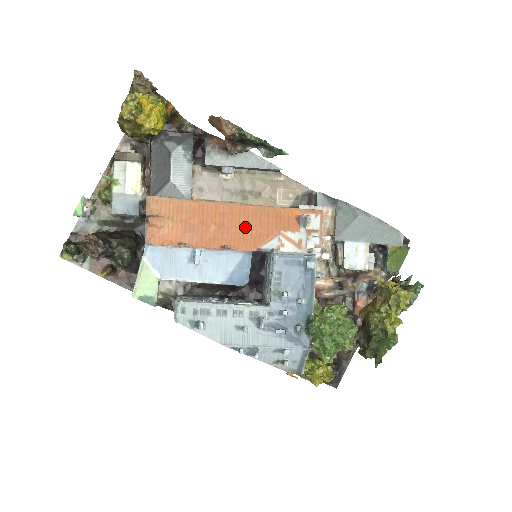
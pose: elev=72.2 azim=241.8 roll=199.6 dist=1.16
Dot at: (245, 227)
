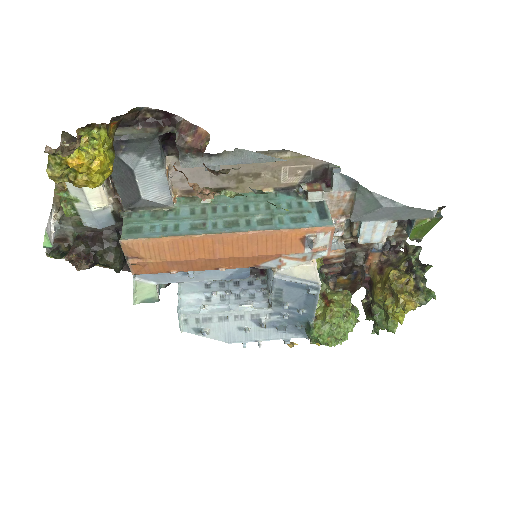
Dot at: (240, 256)
